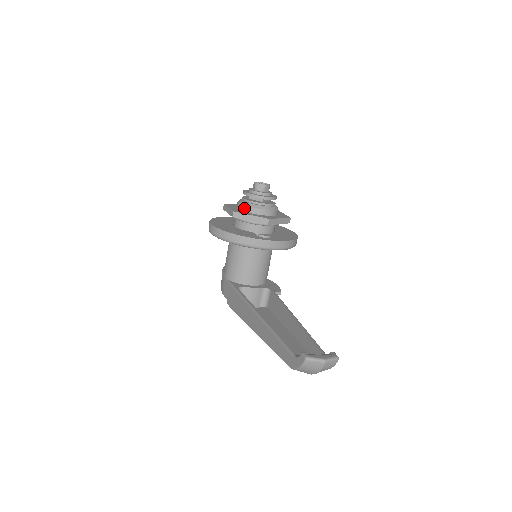
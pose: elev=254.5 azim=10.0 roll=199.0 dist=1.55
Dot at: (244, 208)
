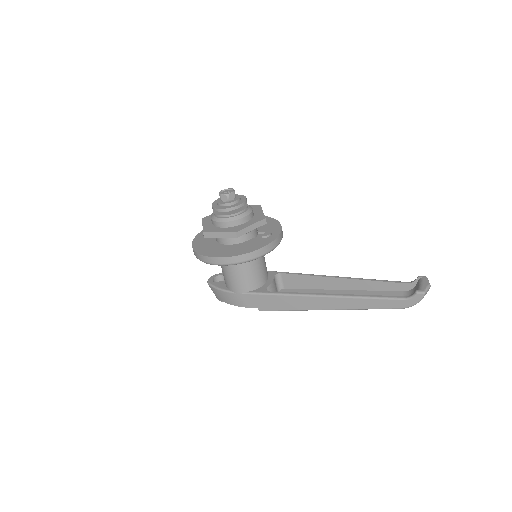
Dot at: (234, 223)
